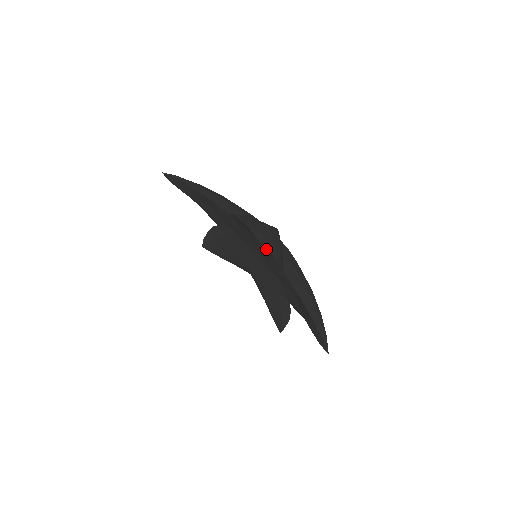
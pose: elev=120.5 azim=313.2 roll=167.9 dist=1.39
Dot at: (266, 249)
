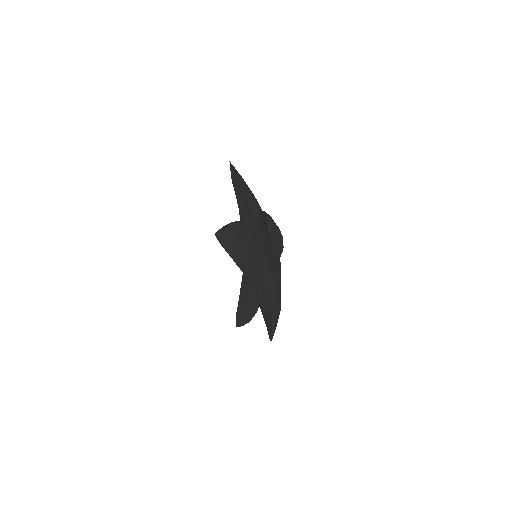
Dot at: (242, 182)
